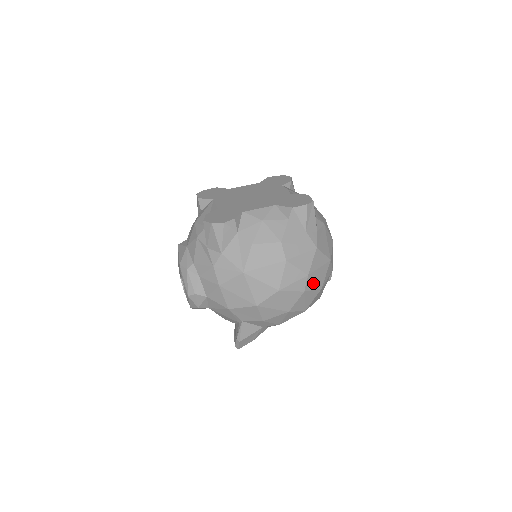
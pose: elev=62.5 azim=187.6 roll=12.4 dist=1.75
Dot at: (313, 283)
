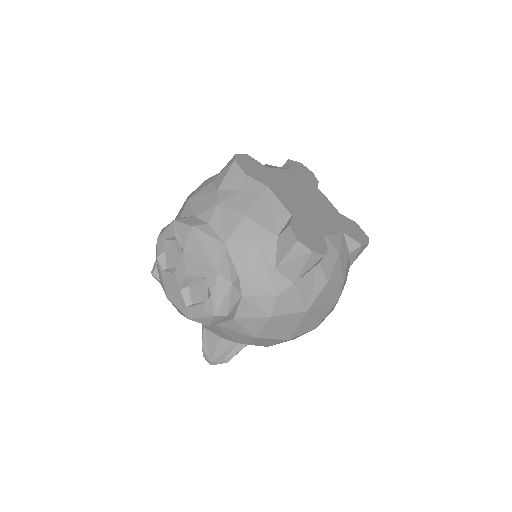
Dot at: occluded
